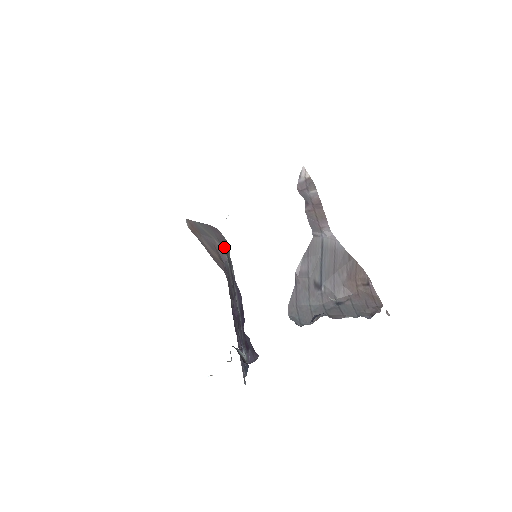
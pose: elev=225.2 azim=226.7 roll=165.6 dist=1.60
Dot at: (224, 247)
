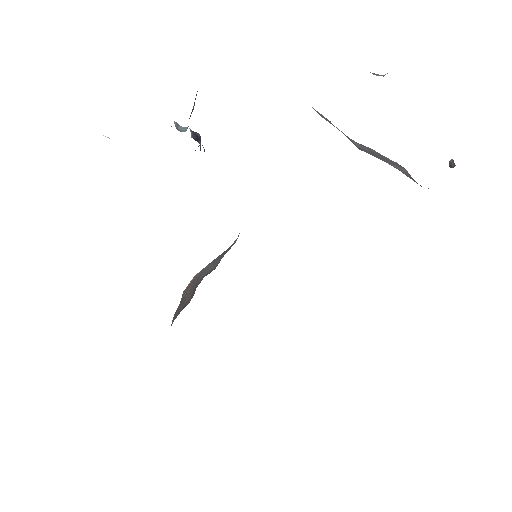
Dot at: occluded
